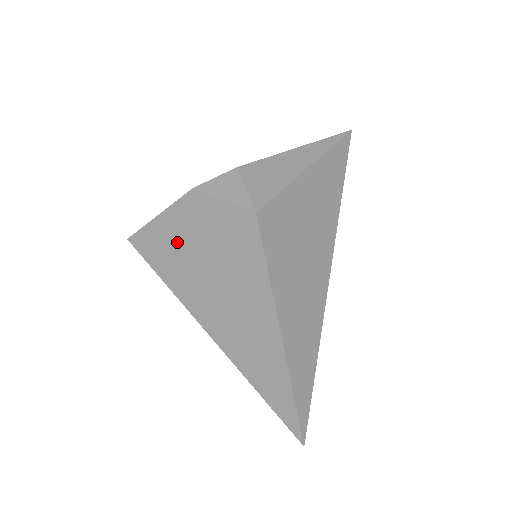
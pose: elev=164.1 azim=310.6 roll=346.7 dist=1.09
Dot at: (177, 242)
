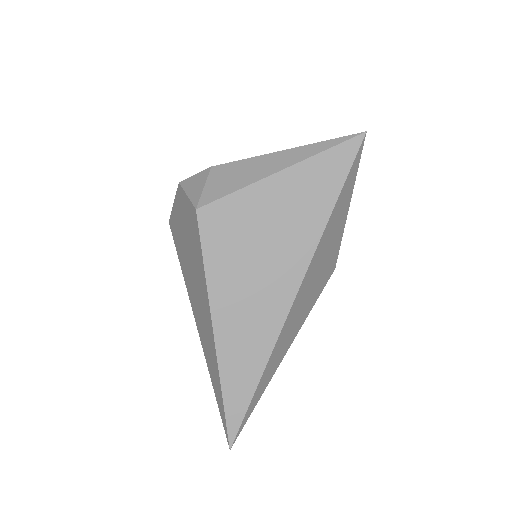
Dot at: (179, 229)
